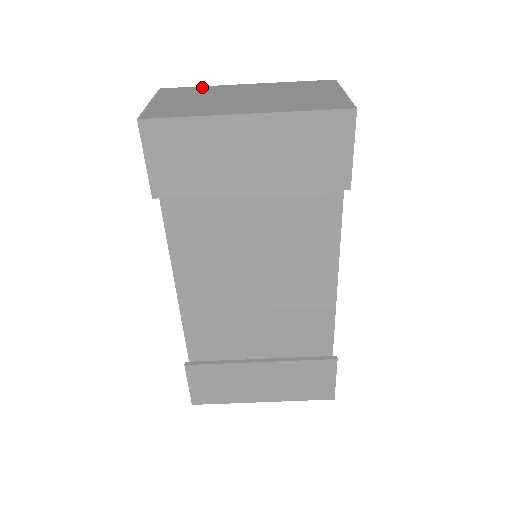
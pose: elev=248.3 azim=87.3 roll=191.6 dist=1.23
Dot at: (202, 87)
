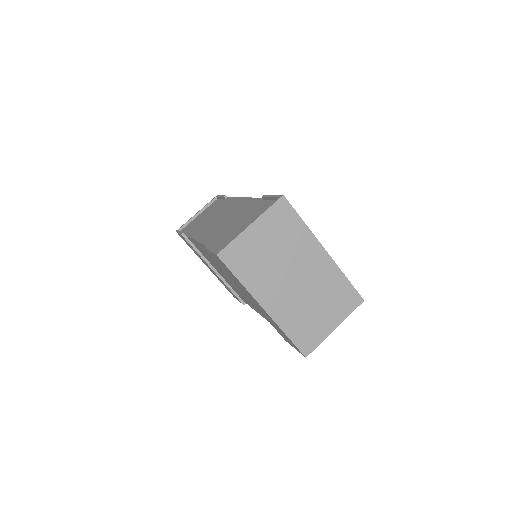
Dot at: (302, 225)
